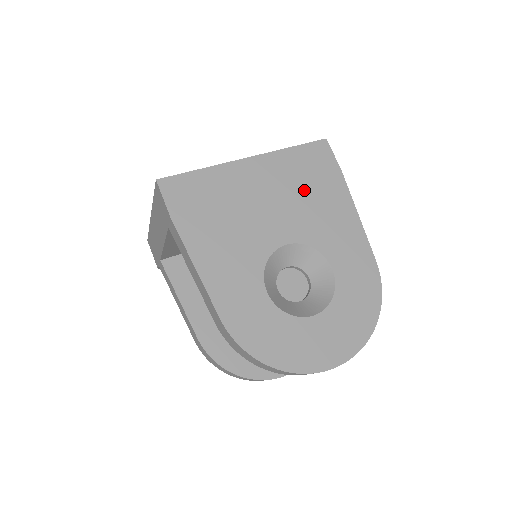
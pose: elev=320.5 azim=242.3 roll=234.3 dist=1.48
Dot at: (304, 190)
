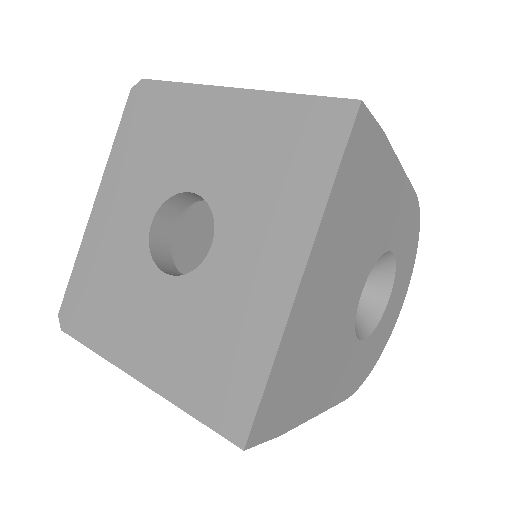
Dot at: (360, 218)
